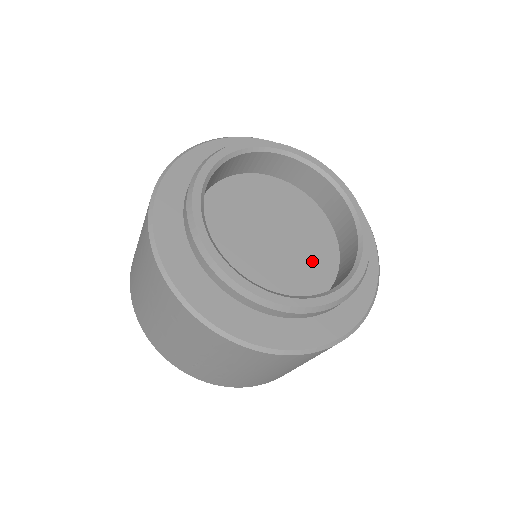
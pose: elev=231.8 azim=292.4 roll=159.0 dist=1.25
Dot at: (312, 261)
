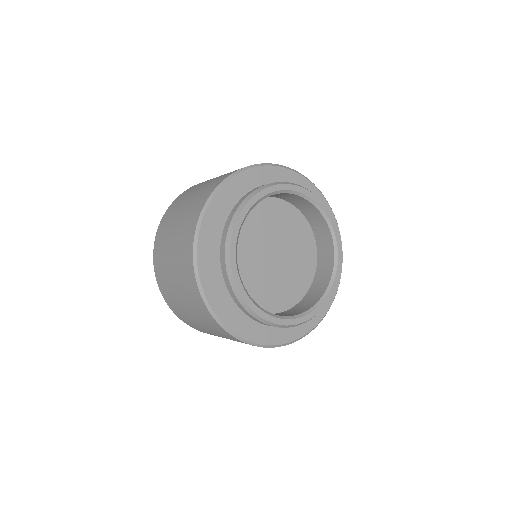
Dot at: (288, 286)
